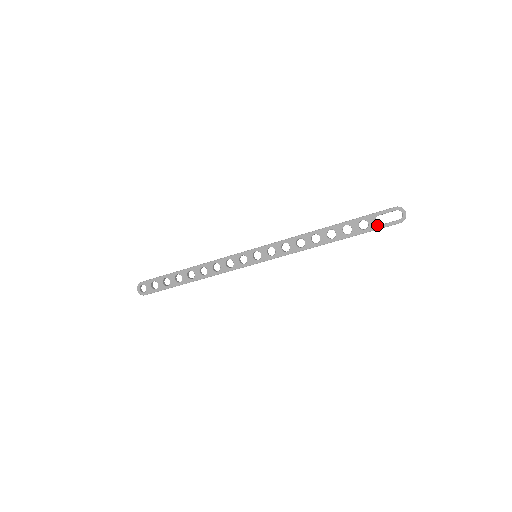
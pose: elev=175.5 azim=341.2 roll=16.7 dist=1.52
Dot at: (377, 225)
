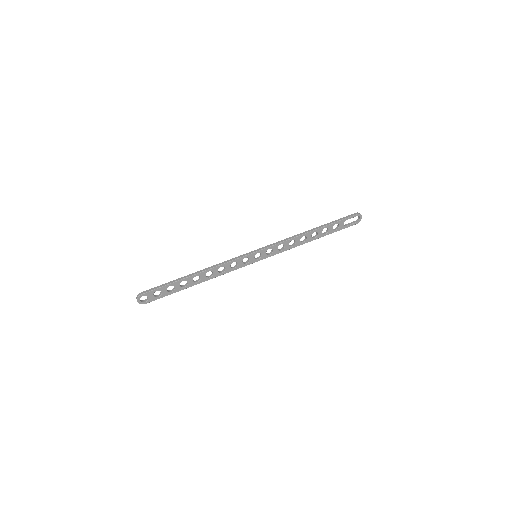
Dot at: (344, 226)
